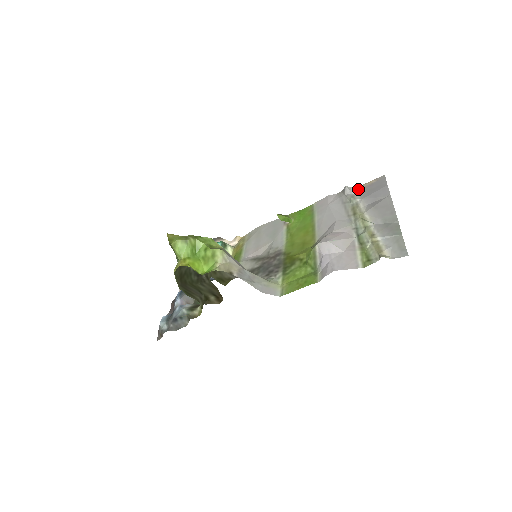
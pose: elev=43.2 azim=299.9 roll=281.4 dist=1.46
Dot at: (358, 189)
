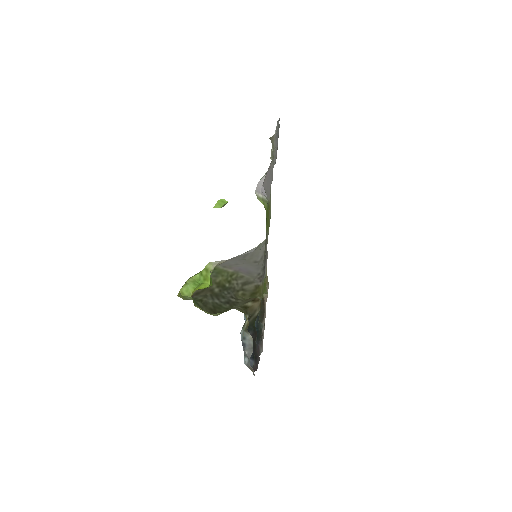
Dot at: occluded
